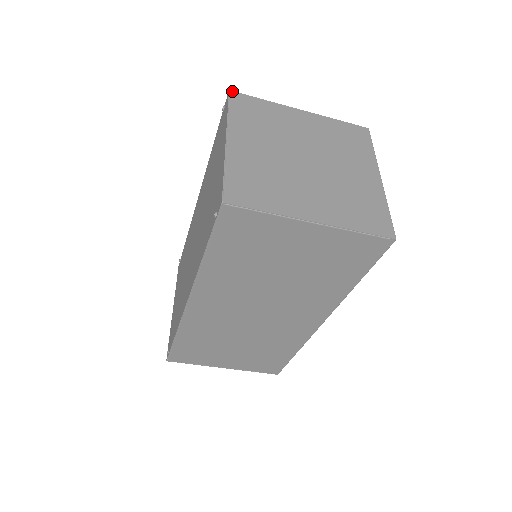
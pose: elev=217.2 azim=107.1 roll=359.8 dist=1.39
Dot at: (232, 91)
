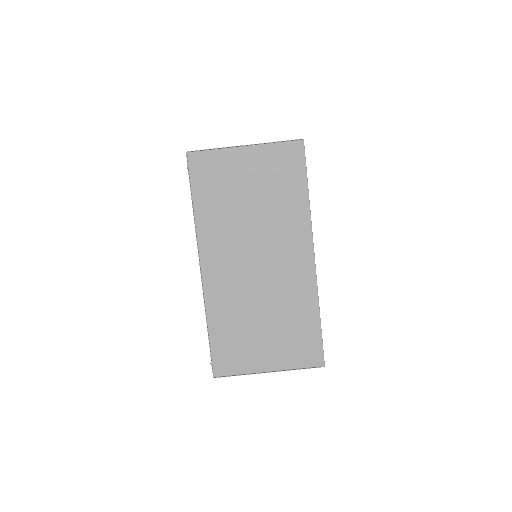
Dot at: occluded
